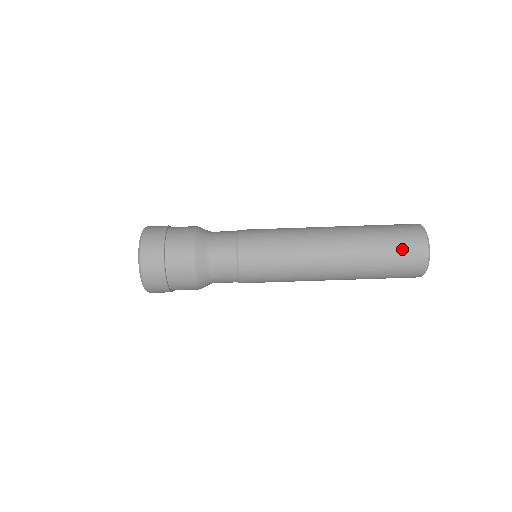
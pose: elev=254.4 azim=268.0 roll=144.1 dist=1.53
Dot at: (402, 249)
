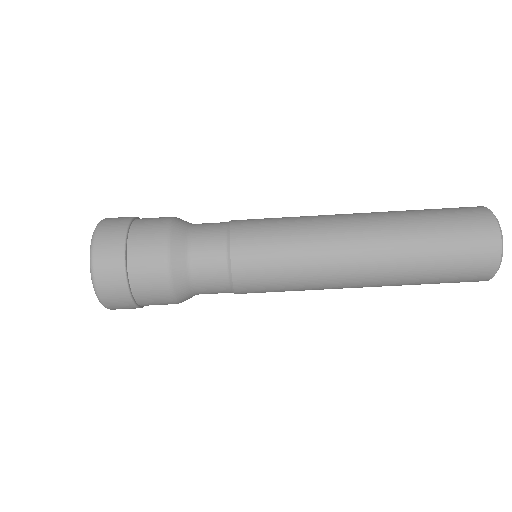
Dot at: (459, 275)
